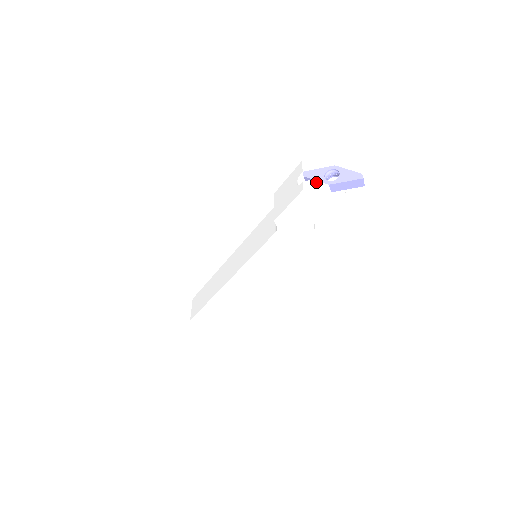
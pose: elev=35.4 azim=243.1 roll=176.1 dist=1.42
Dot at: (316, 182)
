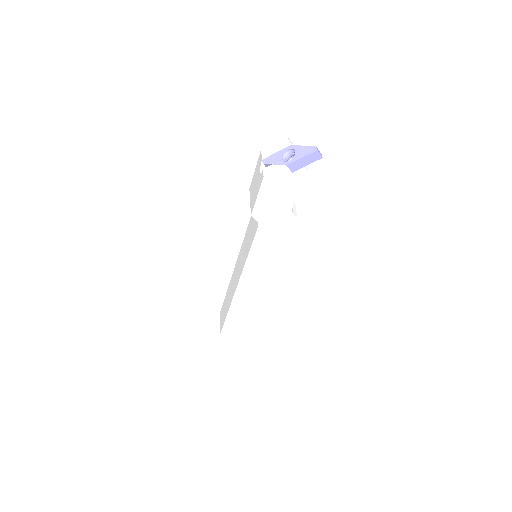
Dot at: (274, 166)
